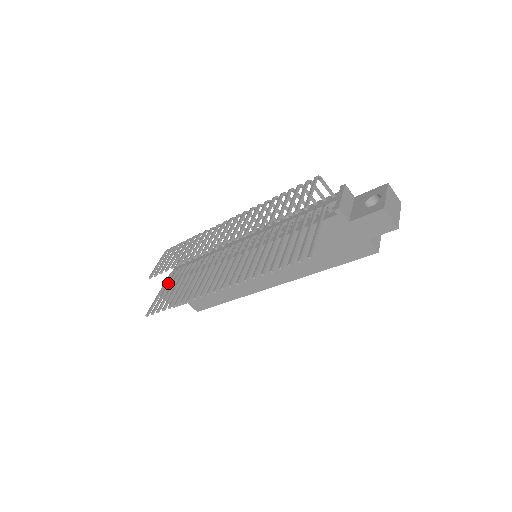
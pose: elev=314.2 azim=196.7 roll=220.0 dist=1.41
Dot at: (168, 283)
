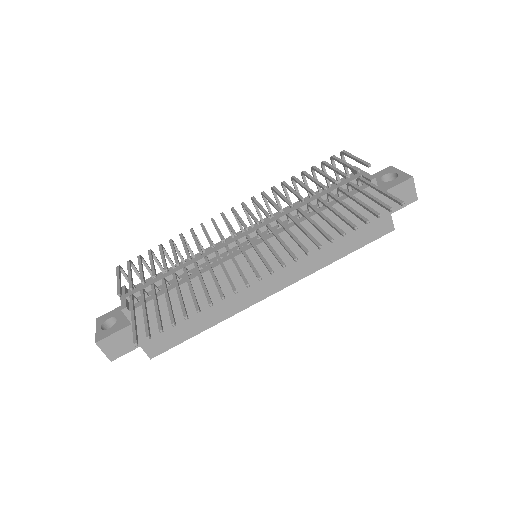
Dot at: (142, 303)
